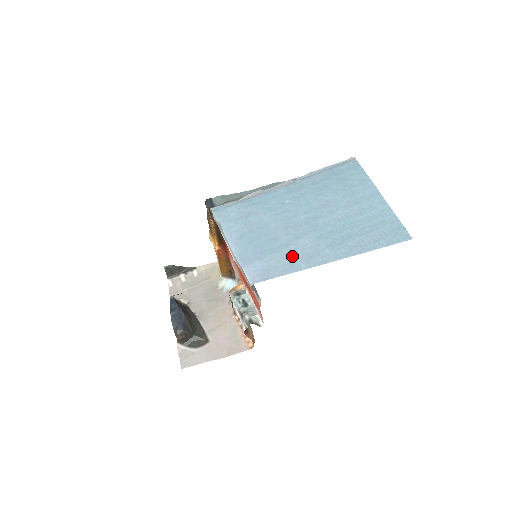
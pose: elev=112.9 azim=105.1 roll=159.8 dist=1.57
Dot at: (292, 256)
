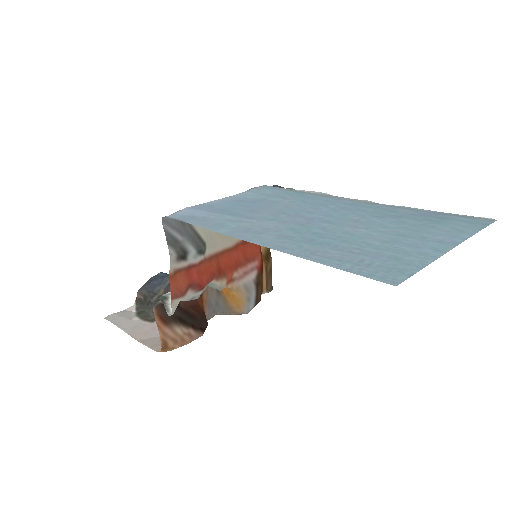
Dot at: (235, 222)
